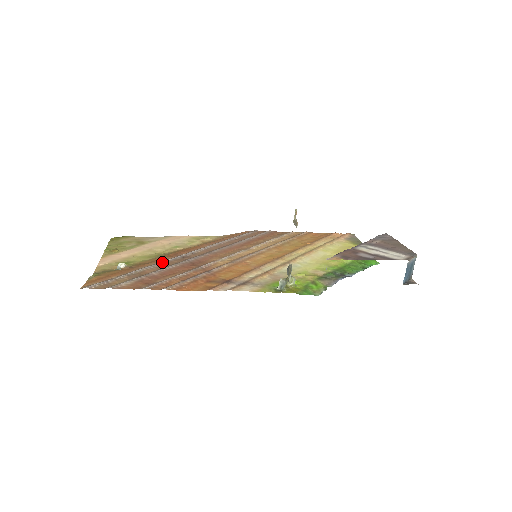
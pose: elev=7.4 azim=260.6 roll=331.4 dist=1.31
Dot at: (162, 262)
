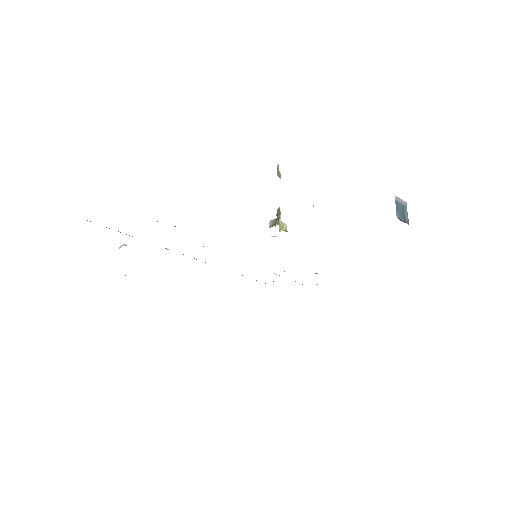
Dot at: occluded
